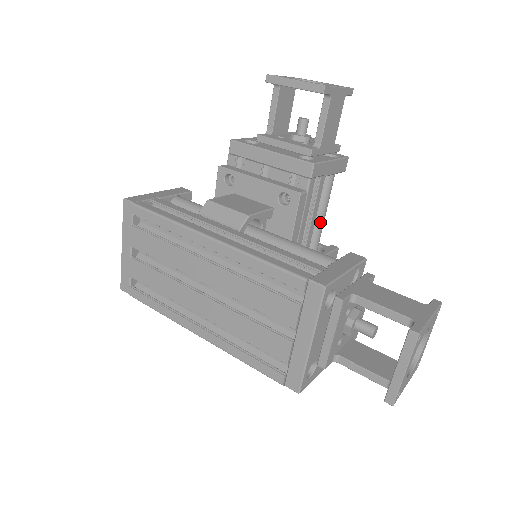
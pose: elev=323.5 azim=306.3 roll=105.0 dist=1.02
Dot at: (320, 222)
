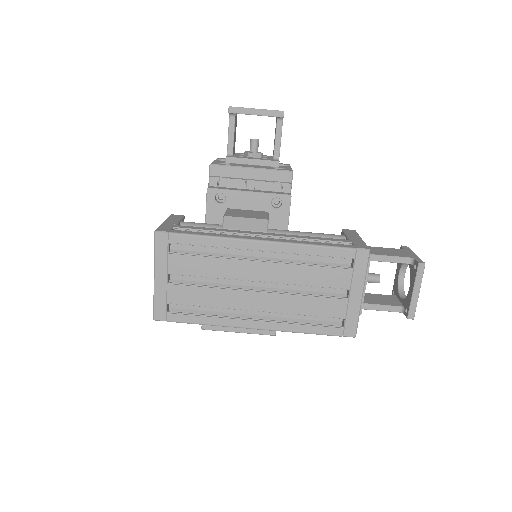
Dot at: occluded
